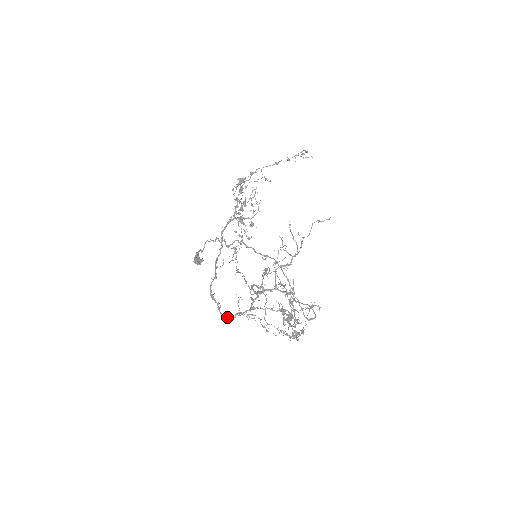
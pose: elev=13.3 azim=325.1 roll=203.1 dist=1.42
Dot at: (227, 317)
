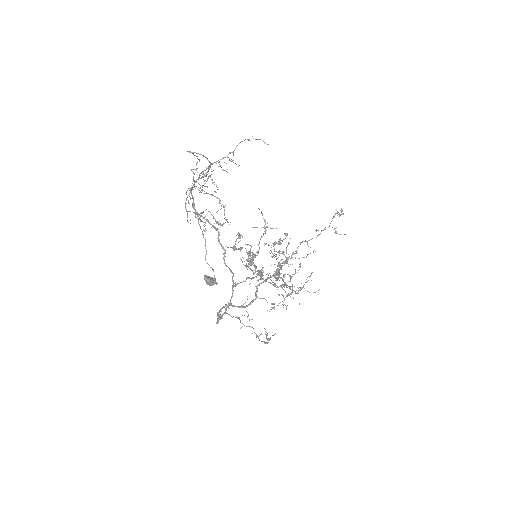
Dot at: (219, 317)
